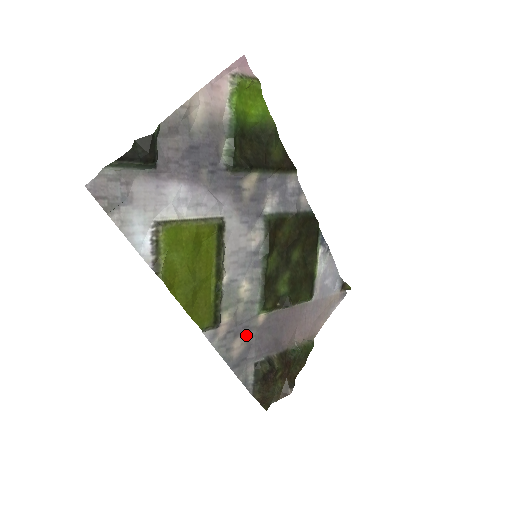
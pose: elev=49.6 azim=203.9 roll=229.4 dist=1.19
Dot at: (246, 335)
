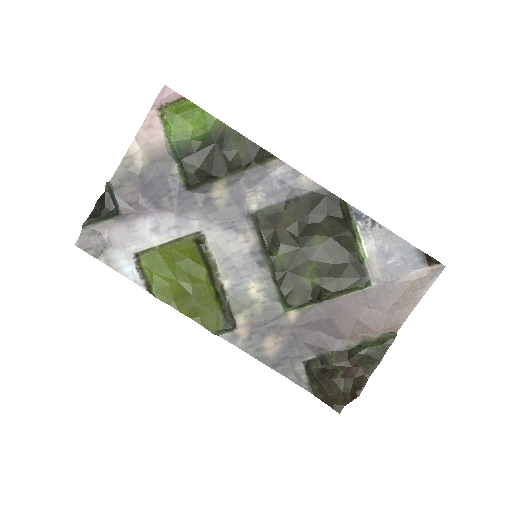
Dot at: (278, 334)
